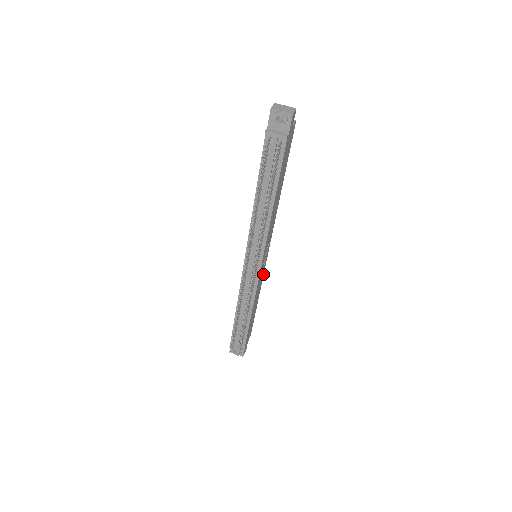
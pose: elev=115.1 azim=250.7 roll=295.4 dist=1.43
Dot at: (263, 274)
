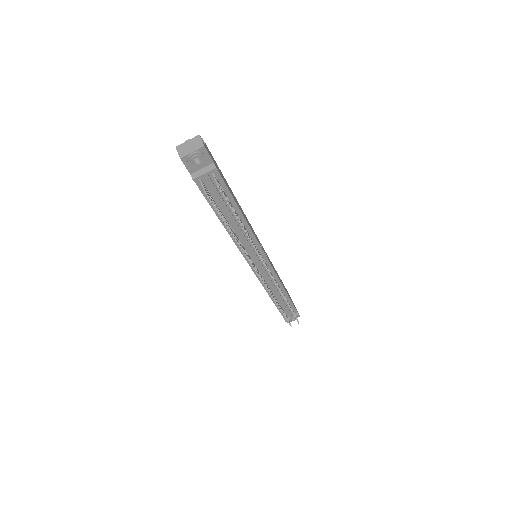
Dot at: (268, 257)
